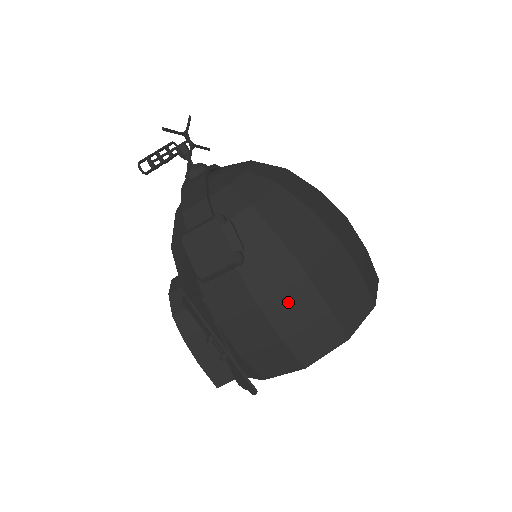
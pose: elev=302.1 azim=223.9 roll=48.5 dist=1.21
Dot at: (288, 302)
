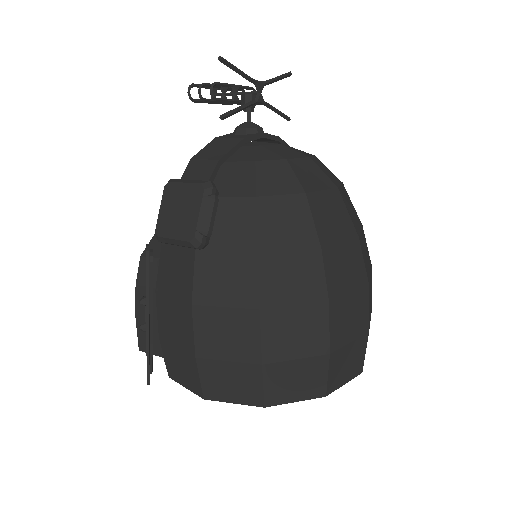
Dot at: (223, 322)
